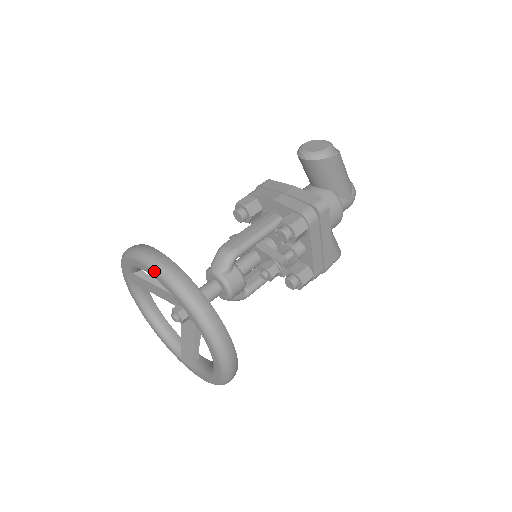
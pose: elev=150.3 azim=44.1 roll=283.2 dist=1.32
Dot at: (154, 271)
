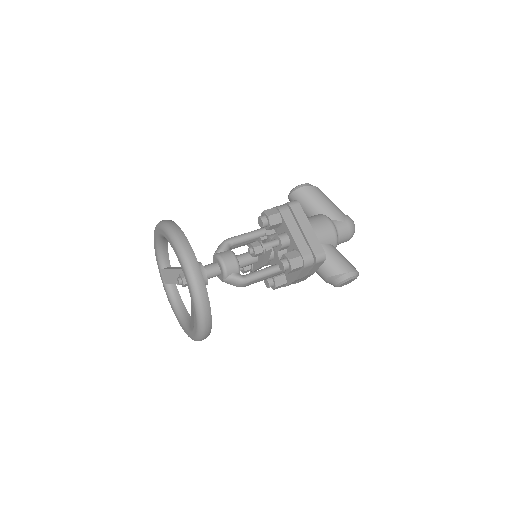
Dot at: (155, 229)
